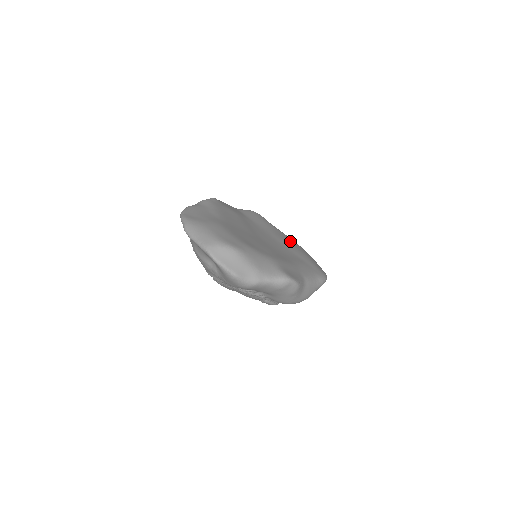
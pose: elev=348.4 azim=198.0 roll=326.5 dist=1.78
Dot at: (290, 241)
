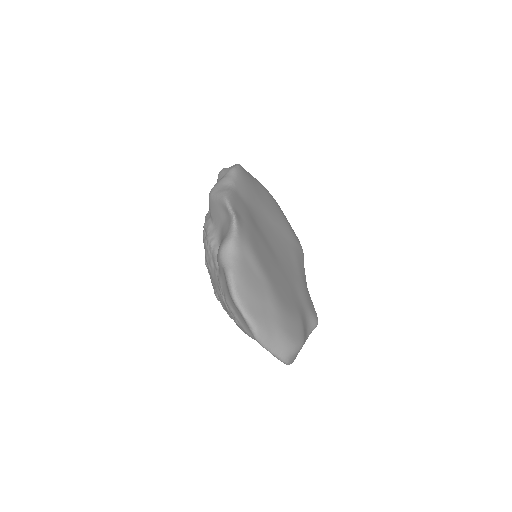
Dot at: (272, 205)
